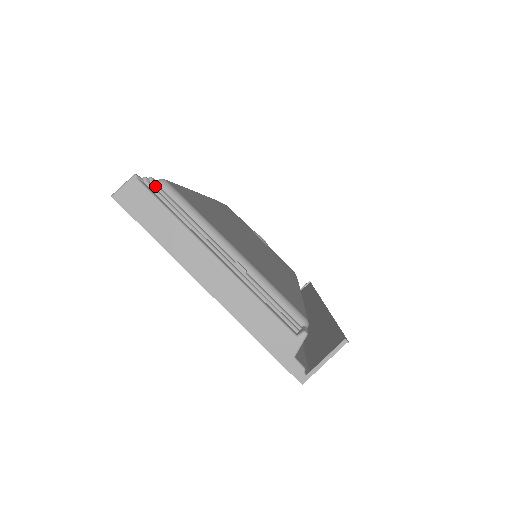
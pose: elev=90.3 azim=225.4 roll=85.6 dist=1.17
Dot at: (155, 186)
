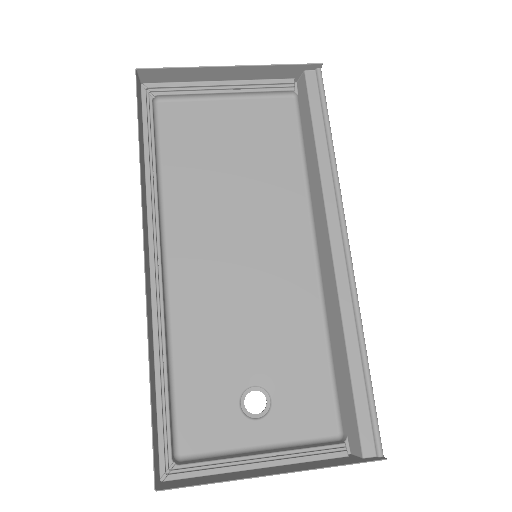
Dot at: (155, 91)
